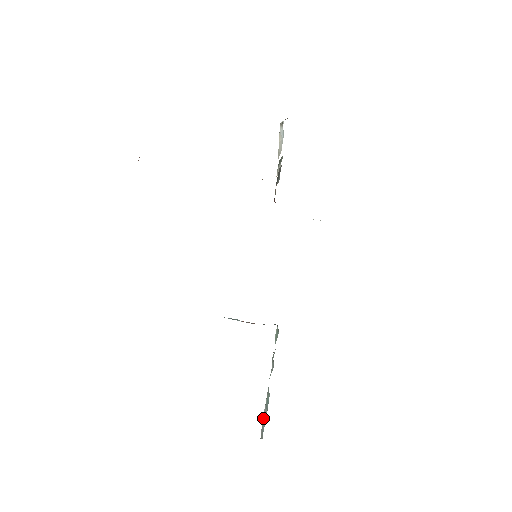
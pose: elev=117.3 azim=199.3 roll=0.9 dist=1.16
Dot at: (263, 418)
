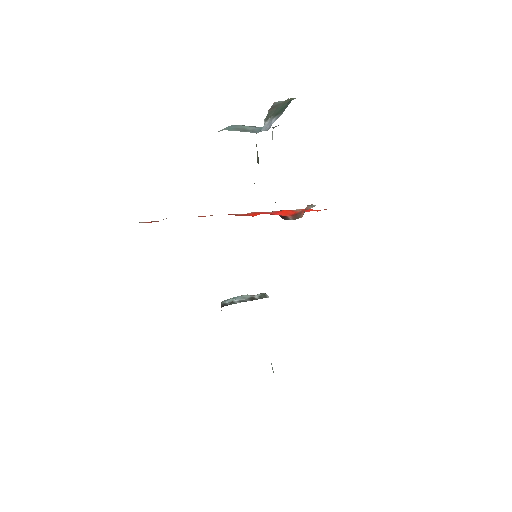
Dot at: (272, 368)
